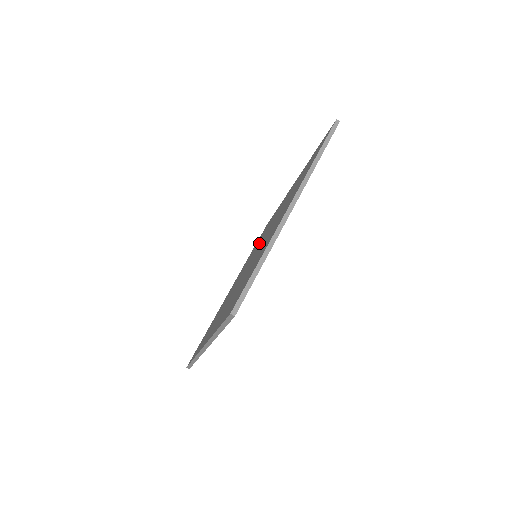
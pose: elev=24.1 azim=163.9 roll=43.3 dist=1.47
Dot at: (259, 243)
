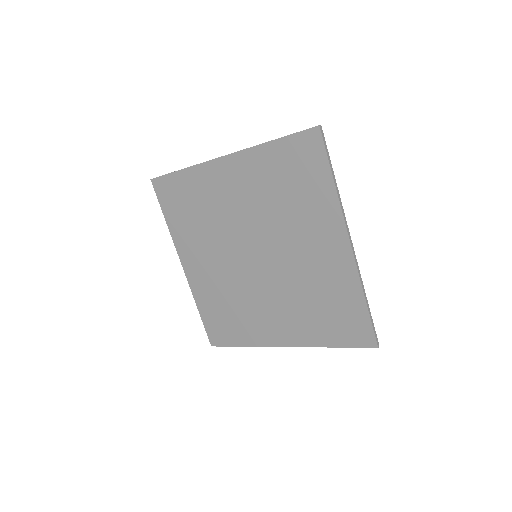
Dot at: (227, 233)
